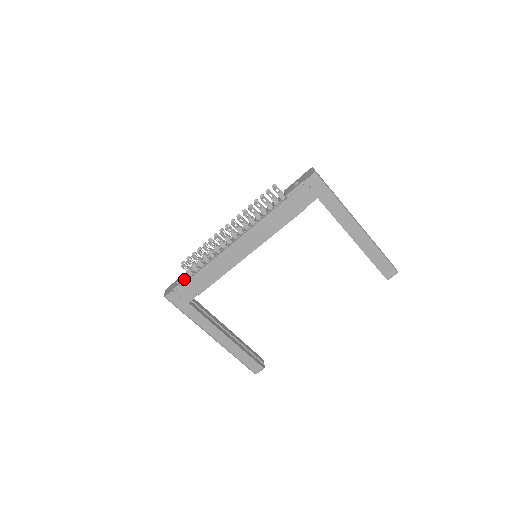
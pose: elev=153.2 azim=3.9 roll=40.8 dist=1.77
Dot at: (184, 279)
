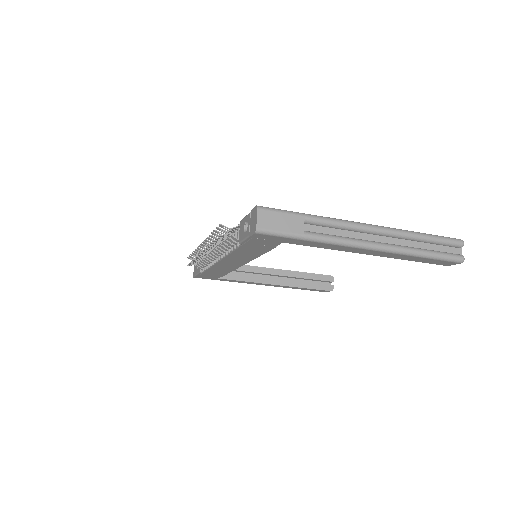
Dot at: (198, 272)
